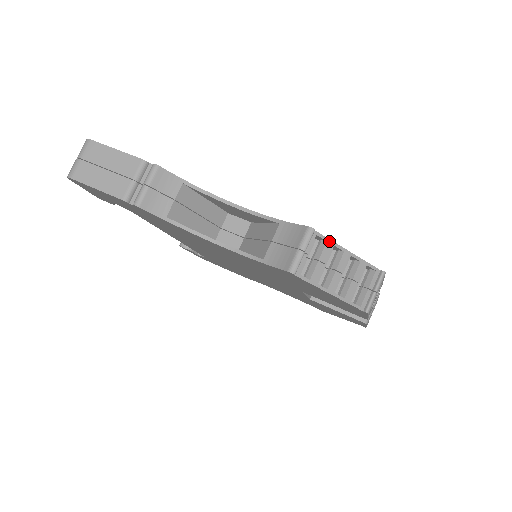
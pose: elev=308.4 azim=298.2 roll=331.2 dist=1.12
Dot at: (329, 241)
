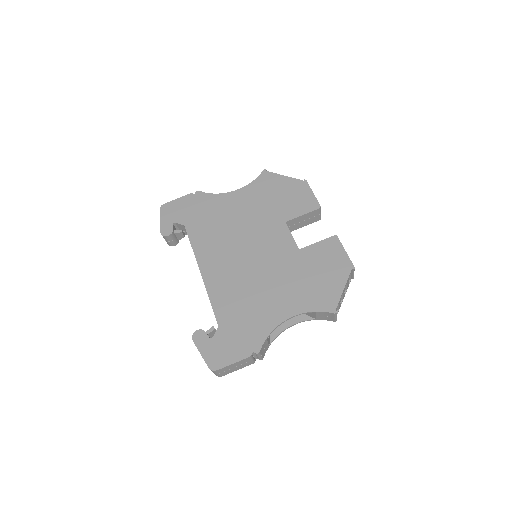
Dot at: (339, 301)
